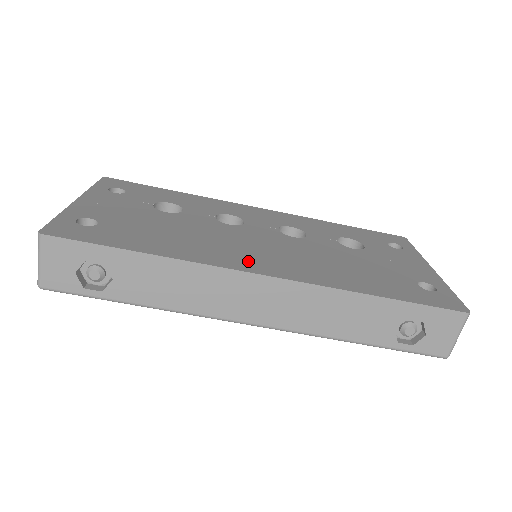
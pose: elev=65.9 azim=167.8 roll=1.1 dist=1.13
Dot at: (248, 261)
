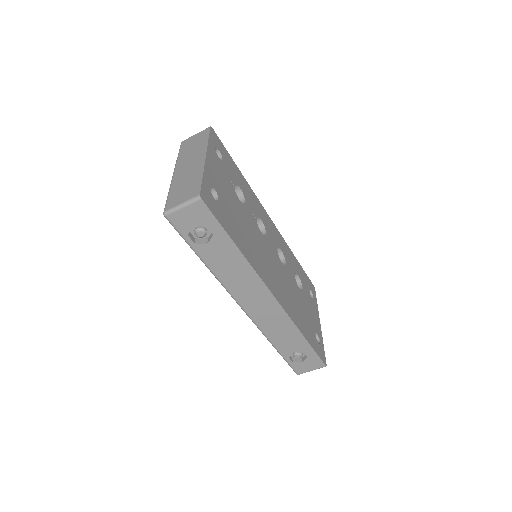
Dot at: (269, 279)
